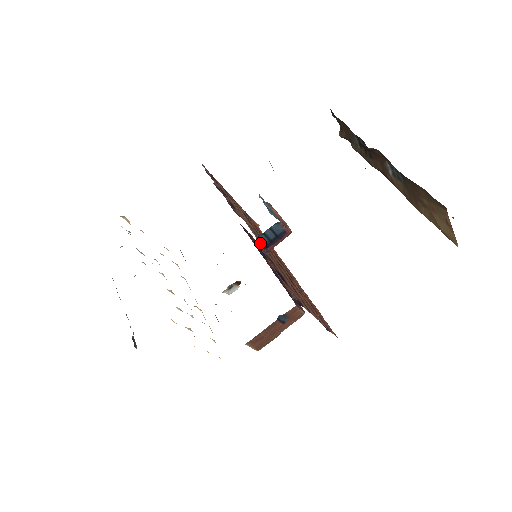
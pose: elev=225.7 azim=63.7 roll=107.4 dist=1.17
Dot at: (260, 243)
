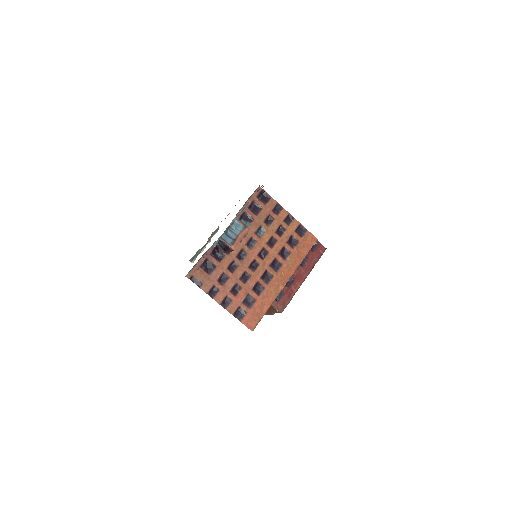
Dot at: (221, 246)
